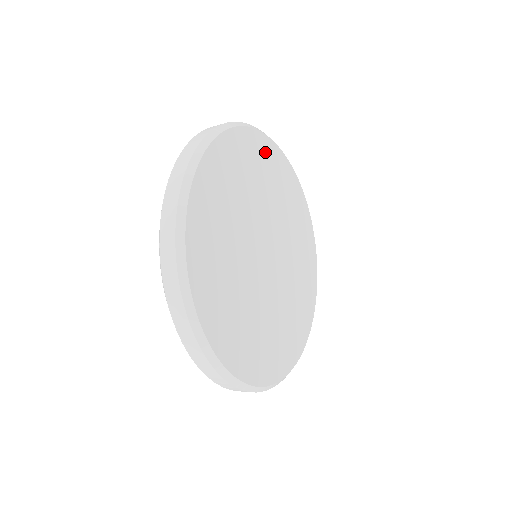
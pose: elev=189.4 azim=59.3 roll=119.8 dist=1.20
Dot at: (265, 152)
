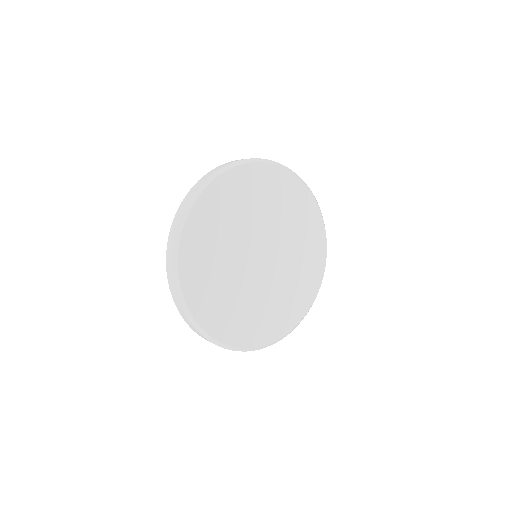
Dot at: (254, 177)
